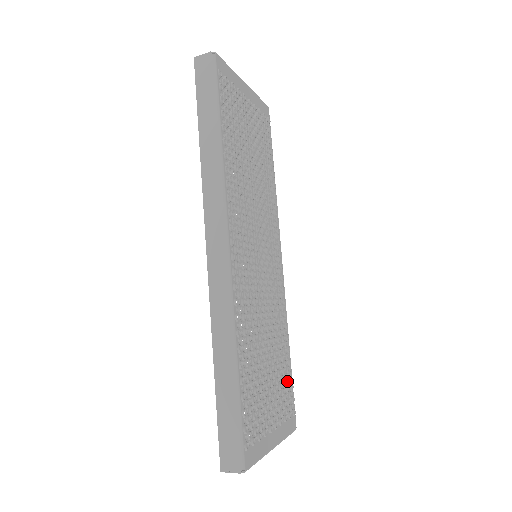
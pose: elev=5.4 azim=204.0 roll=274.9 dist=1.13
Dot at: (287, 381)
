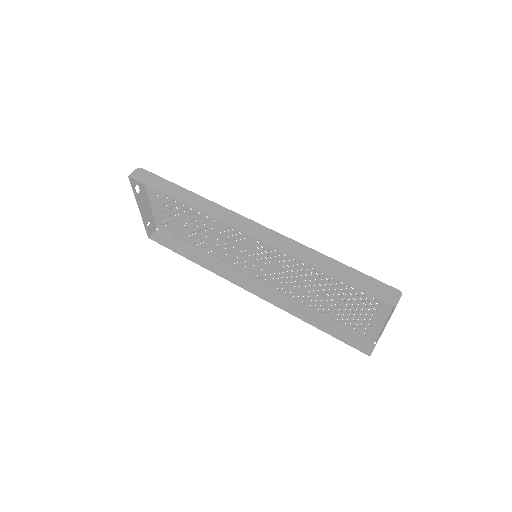
Dot at: (341, 318)
